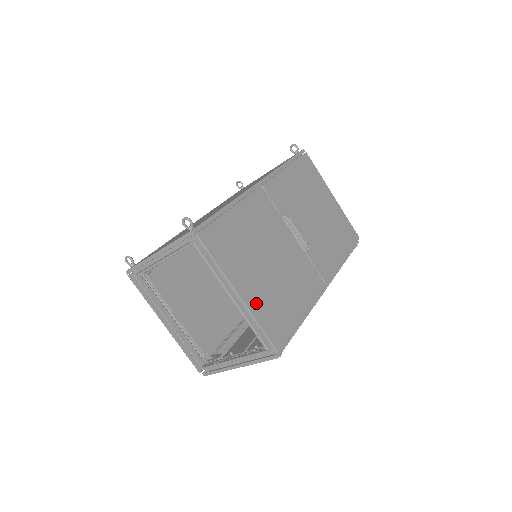
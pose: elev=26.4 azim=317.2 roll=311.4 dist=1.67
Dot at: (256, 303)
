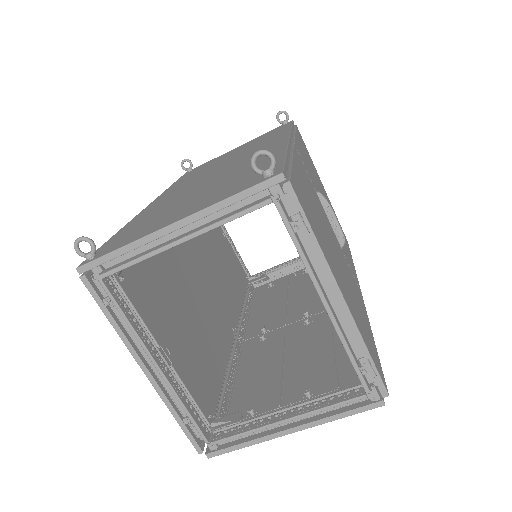
Dot at: (354, 313)
